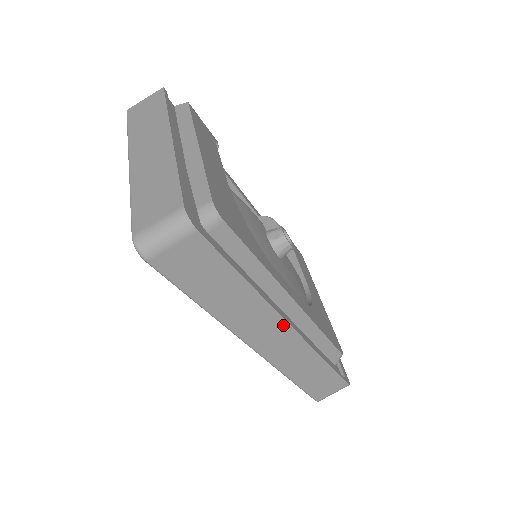
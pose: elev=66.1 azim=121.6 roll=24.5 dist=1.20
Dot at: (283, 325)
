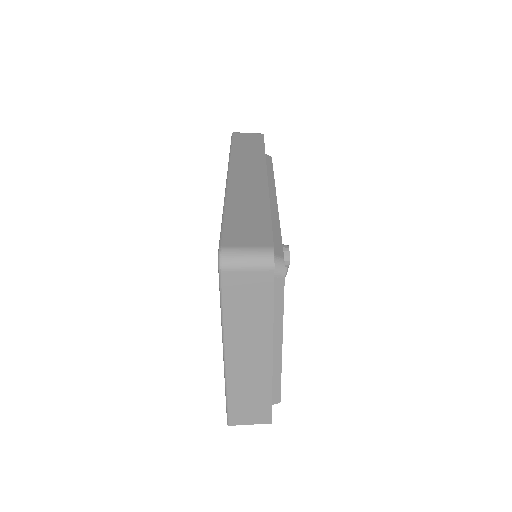
Dot at: (263, 172)
